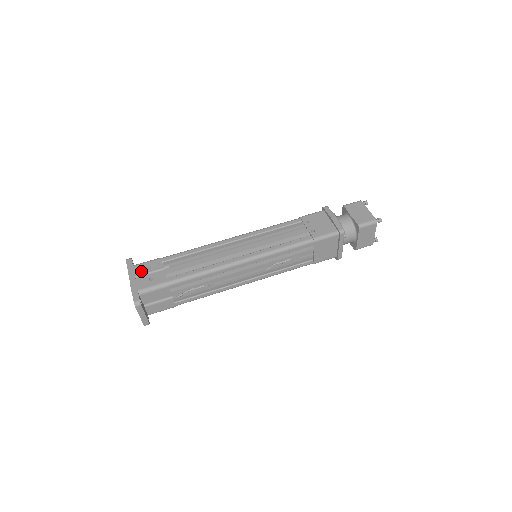
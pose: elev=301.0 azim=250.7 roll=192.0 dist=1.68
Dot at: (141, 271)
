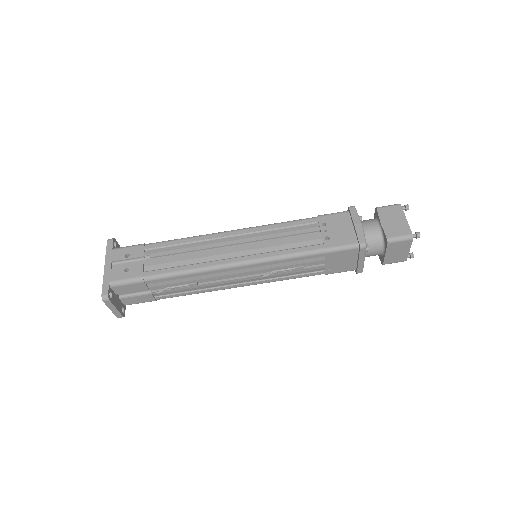
Dot at: (119, 258)
